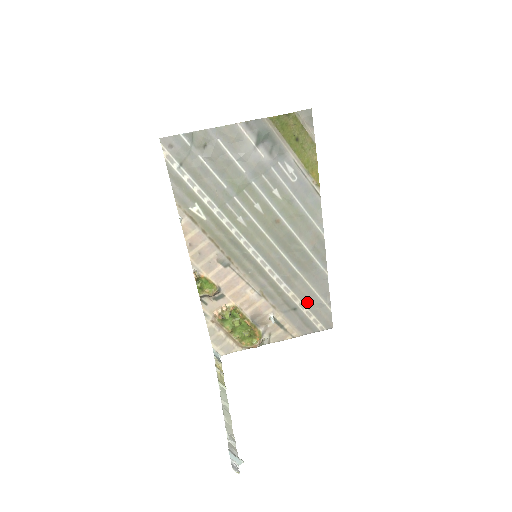
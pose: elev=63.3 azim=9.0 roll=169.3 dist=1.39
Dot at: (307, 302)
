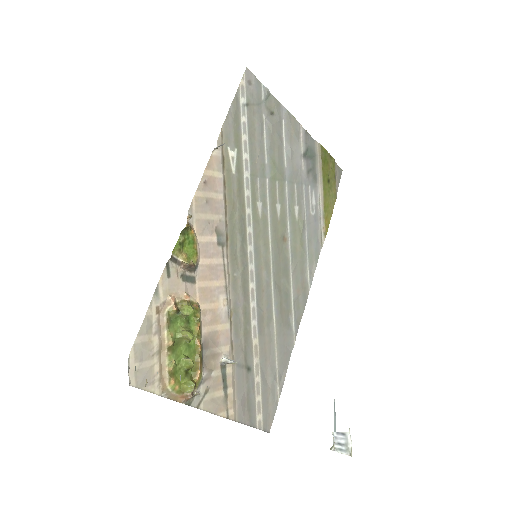
Dot at: (263, 368)
